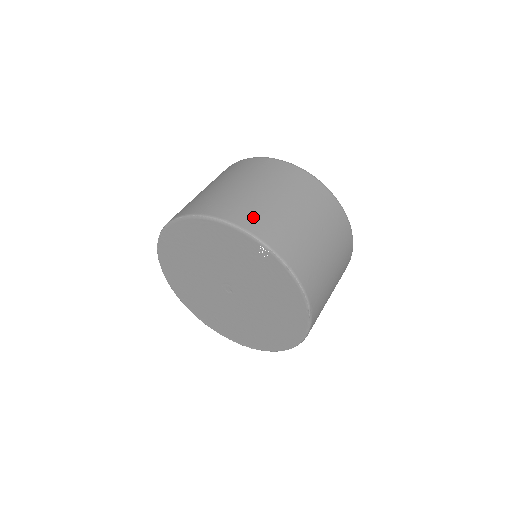
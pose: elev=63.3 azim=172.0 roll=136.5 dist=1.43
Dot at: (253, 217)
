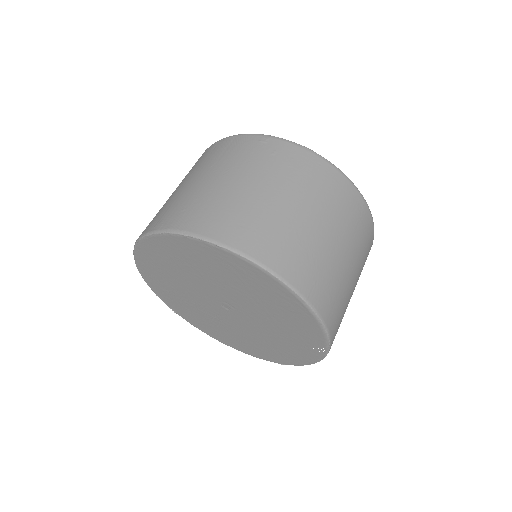
Dot at: (338, 317)
